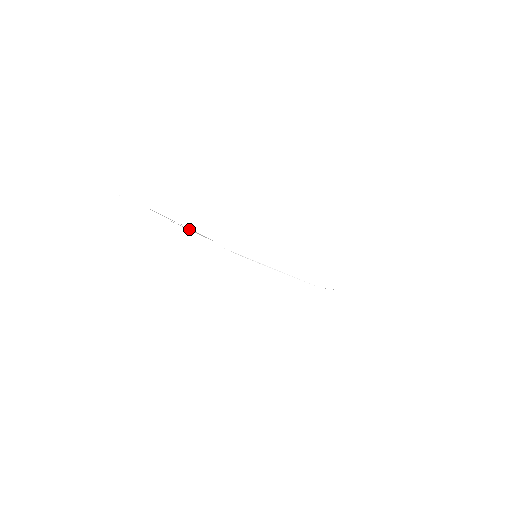
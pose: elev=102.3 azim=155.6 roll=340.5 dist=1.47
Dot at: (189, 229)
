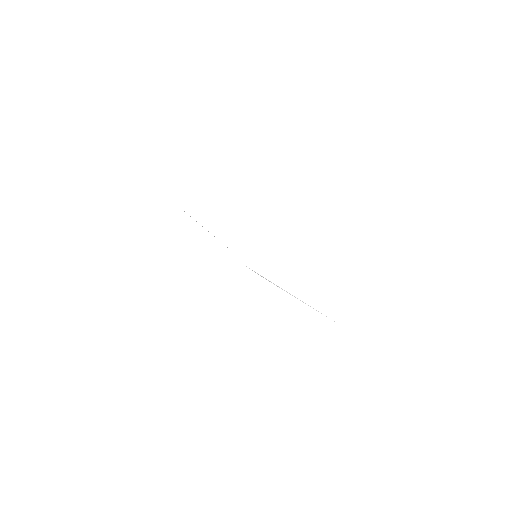
Dot at: occluded
